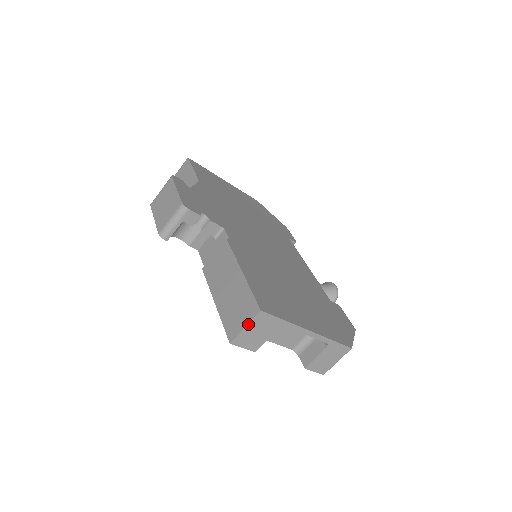
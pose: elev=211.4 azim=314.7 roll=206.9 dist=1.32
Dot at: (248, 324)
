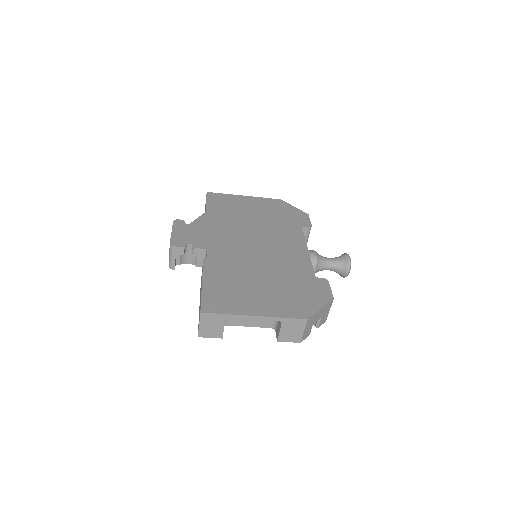
Dot at: (200, 323)
